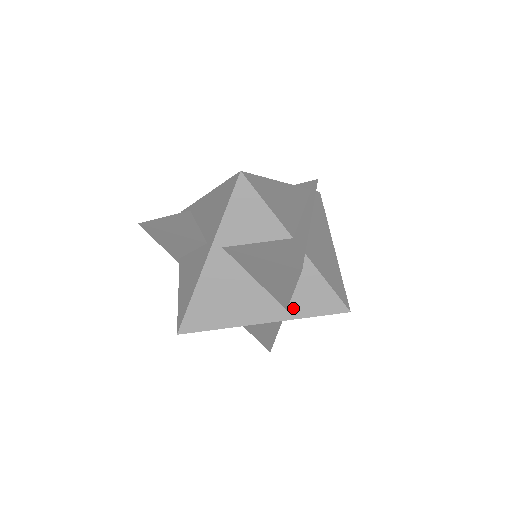
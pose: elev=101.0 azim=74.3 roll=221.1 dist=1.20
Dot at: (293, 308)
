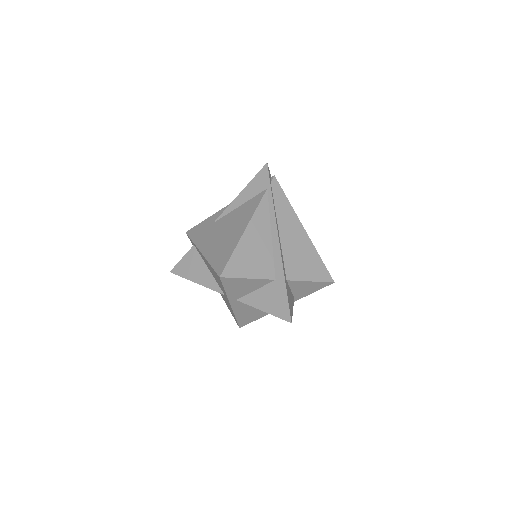
Dot at: (298, 296)
